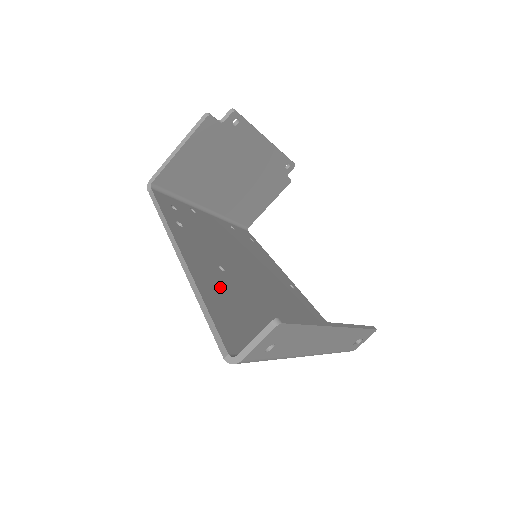
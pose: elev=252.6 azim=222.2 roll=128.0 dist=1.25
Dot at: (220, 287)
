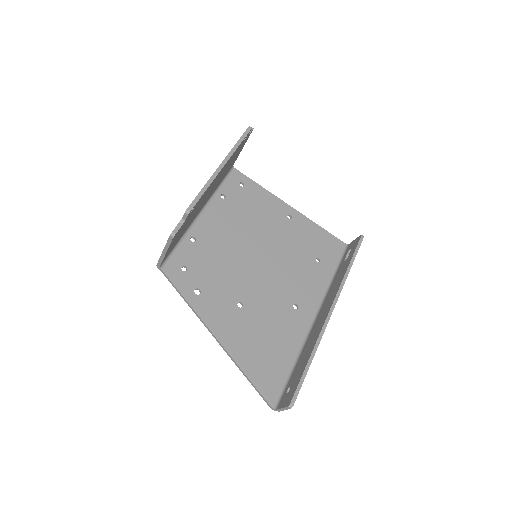
Dot at: (247, 337)
